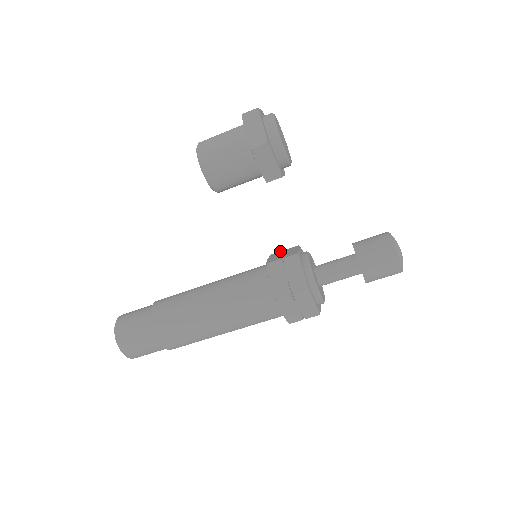
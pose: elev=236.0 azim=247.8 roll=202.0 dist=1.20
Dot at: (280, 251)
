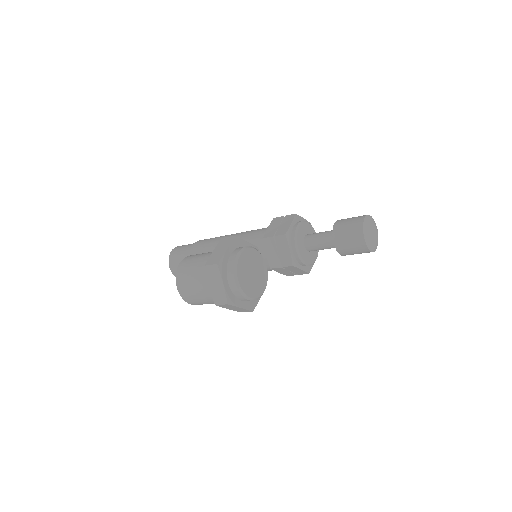
Dot at: (270, 237)
